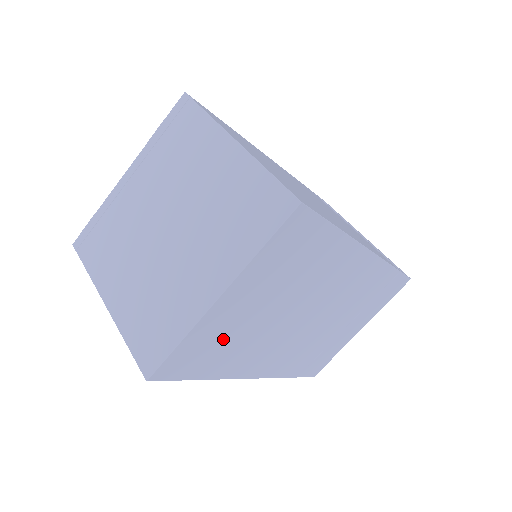
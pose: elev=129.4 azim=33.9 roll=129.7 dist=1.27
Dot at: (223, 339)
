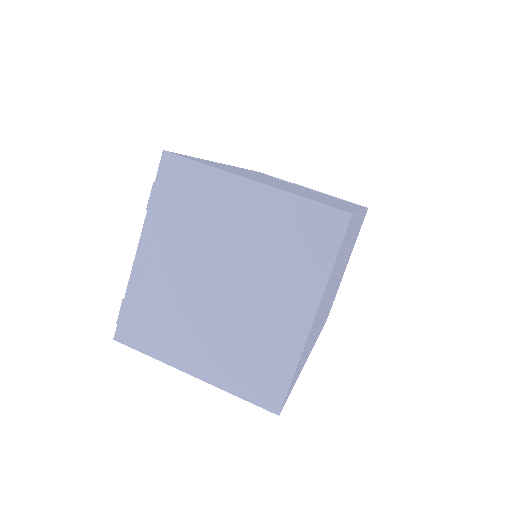
Dot at: (307, 346)
